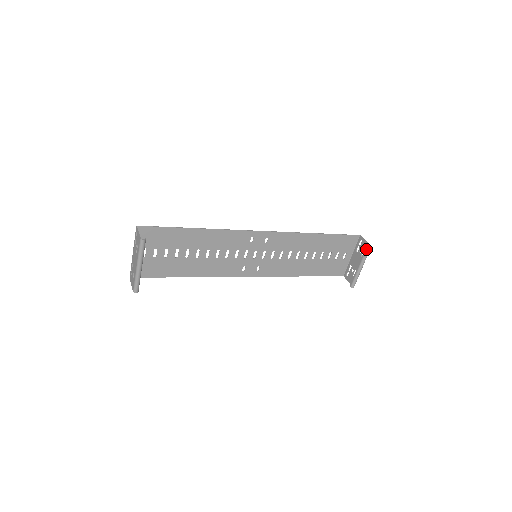
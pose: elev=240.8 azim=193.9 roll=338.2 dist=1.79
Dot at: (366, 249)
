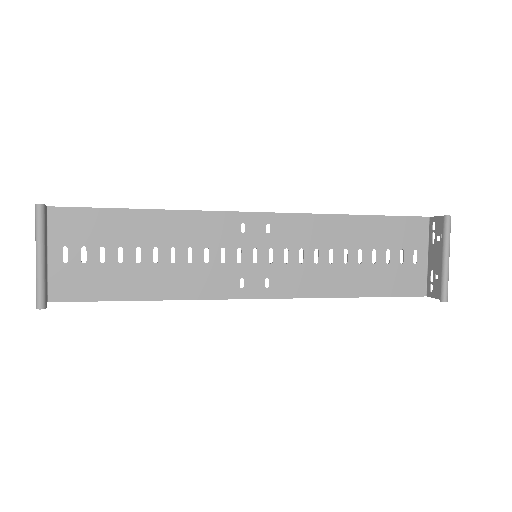
Dot at: (443, 223)
